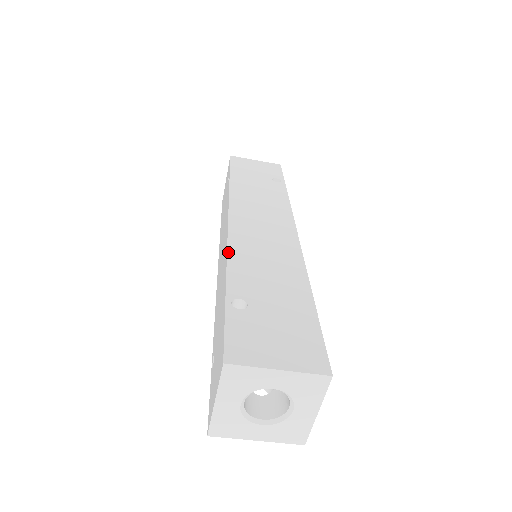
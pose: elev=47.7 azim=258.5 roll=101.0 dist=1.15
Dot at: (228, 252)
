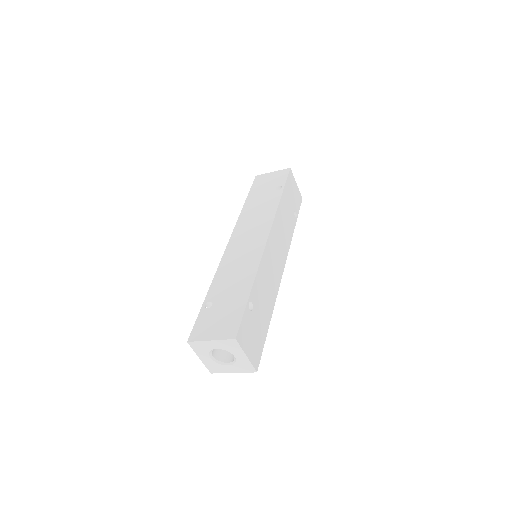
Dot at: (260, 264)
